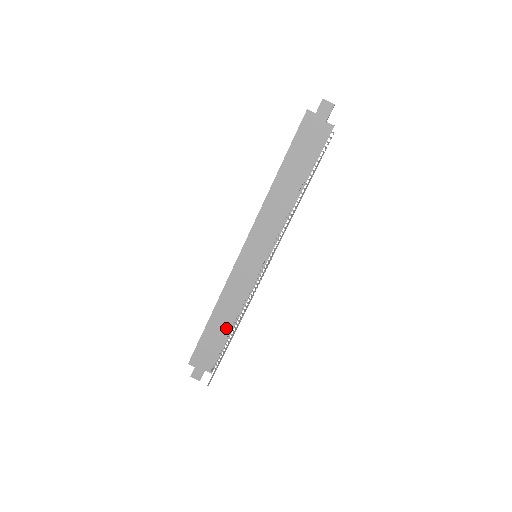
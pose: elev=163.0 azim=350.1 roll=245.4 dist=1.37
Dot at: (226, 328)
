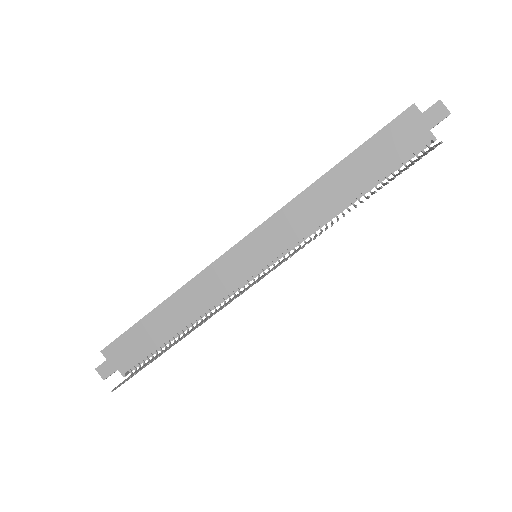
Dot at: (172, 328)
